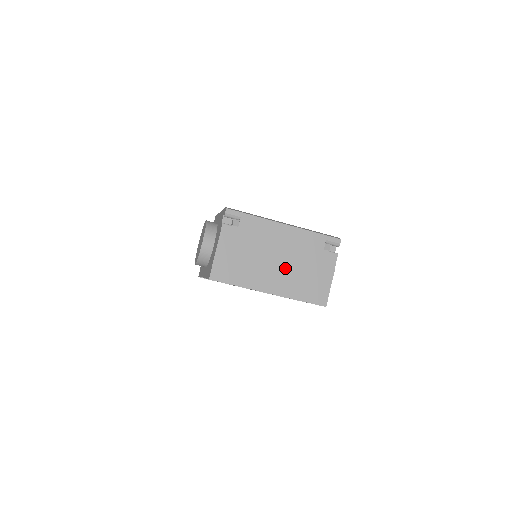
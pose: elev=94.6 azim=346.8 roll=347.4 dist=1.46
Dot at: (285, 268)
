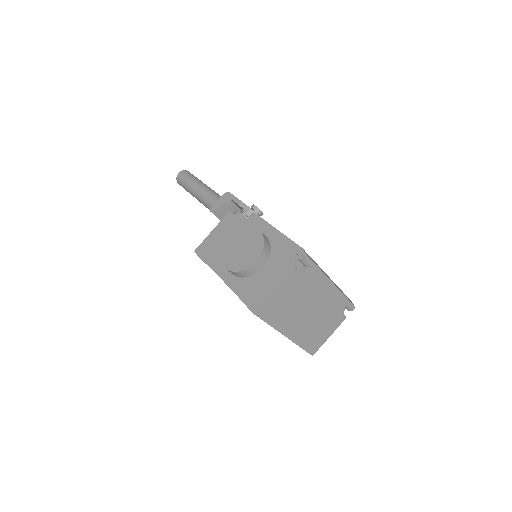
Dot at: (309, 319)
